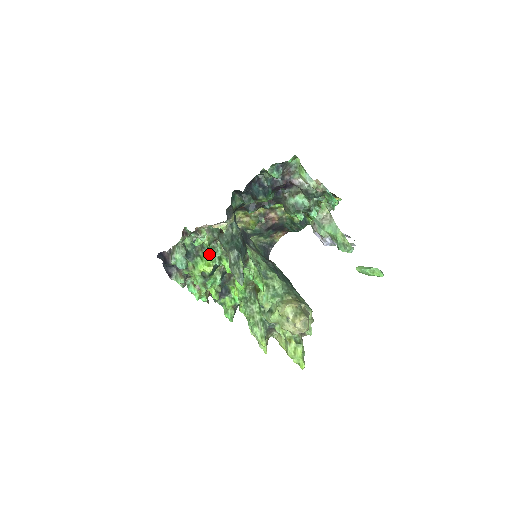
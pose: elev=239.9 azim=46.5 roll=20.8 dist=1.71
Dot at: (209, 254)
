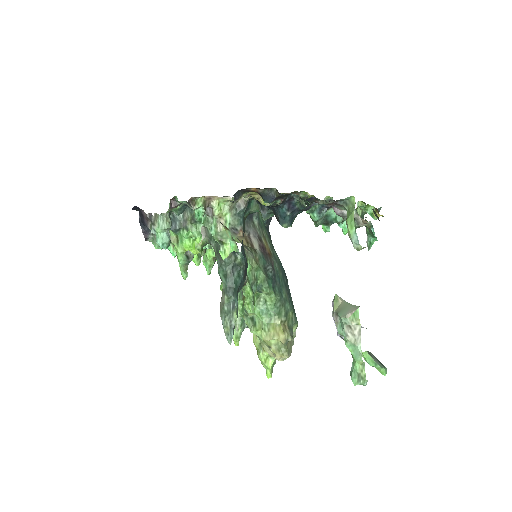
Dot at: (200, 231)
